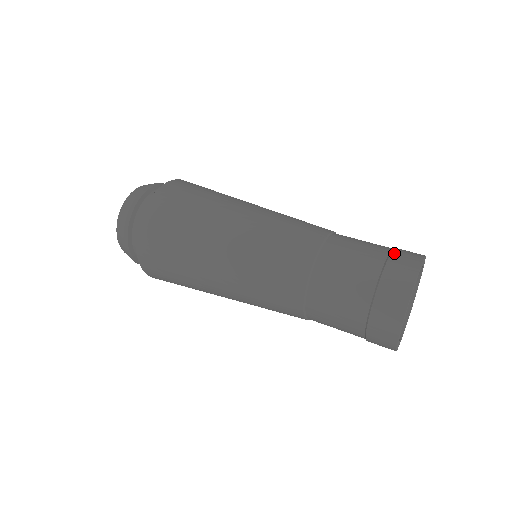
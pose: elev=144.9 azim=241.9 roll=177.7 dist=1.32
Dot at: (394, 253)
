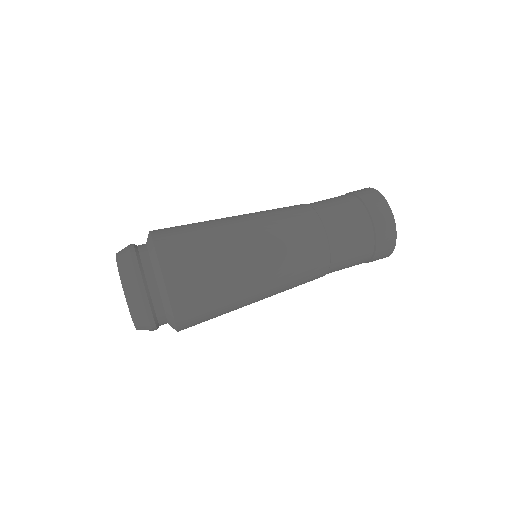
Dot at: (358, 194)
